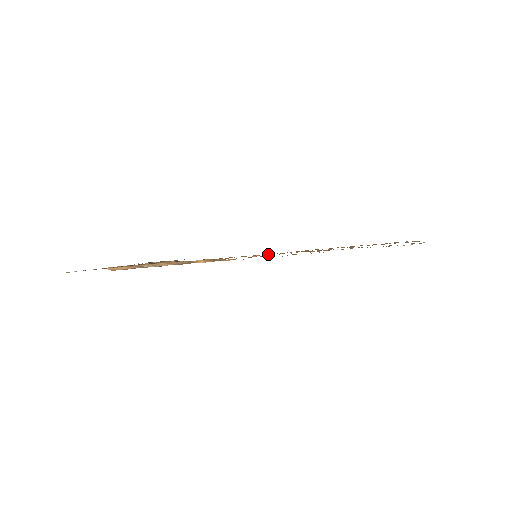
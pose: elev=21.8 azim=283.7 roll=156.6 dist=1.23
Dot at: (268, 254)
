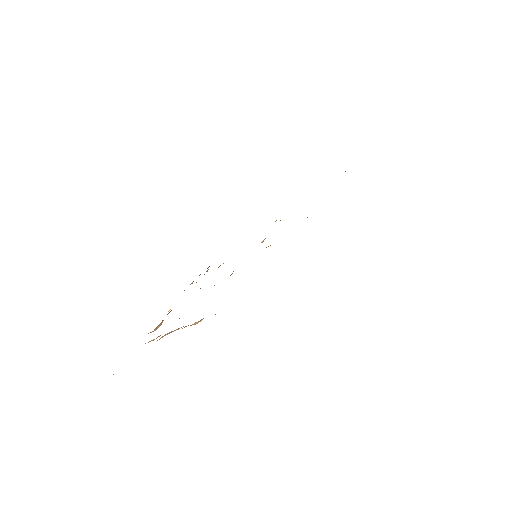
Dot at: occluded
